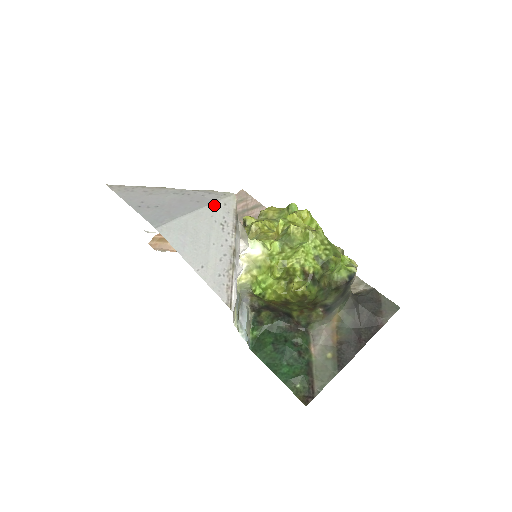
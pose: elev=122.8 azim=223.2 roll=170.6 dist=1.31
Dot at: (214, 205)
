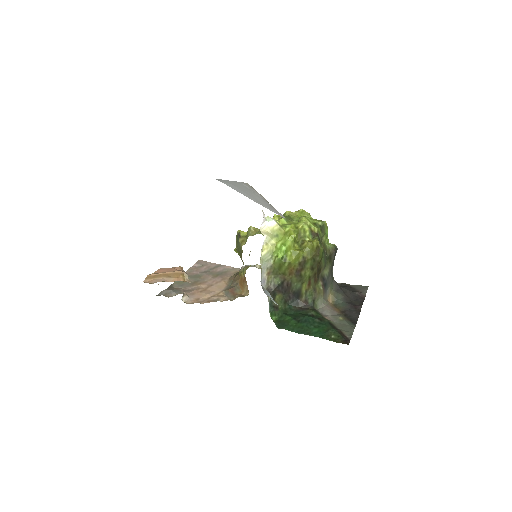
Dot at: (240, 182)
